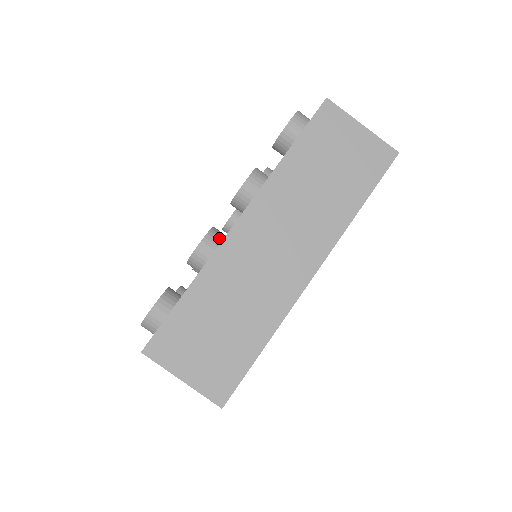
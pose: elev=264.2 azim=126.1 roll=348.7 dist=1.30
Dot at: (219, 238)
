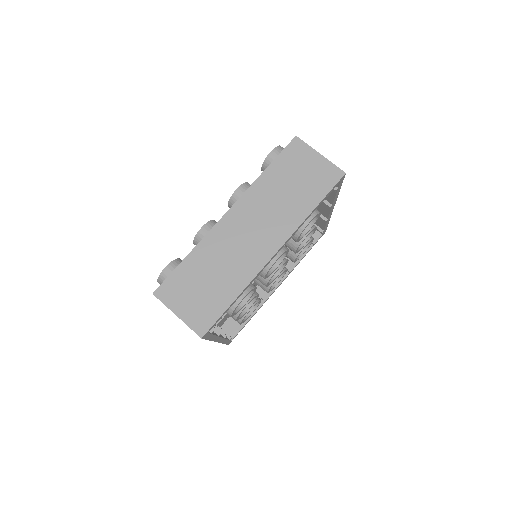
Dot at: occluded
